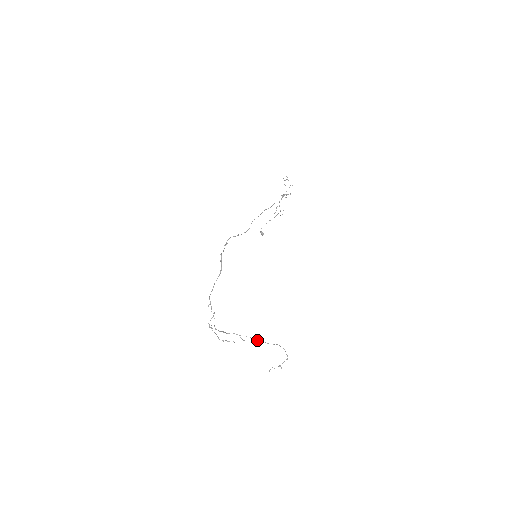
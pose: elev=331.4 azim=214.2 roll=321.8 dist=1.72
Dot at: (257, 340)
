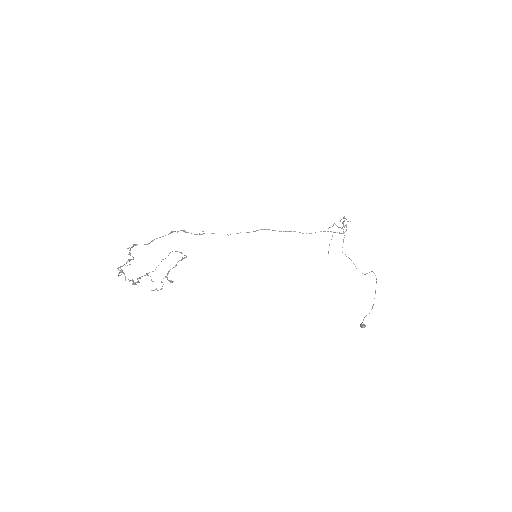
Dot at: occluded
